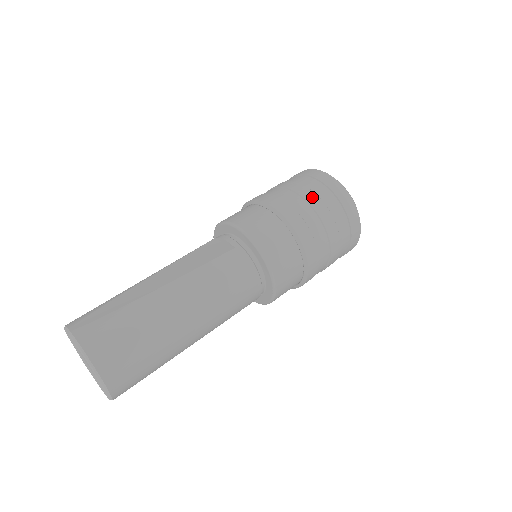
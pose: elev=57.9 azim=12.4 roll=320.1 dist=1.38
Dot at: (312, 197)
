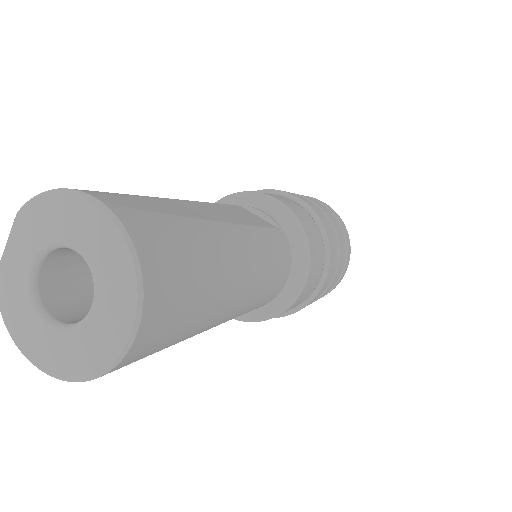
Dot at: (335, 223)
